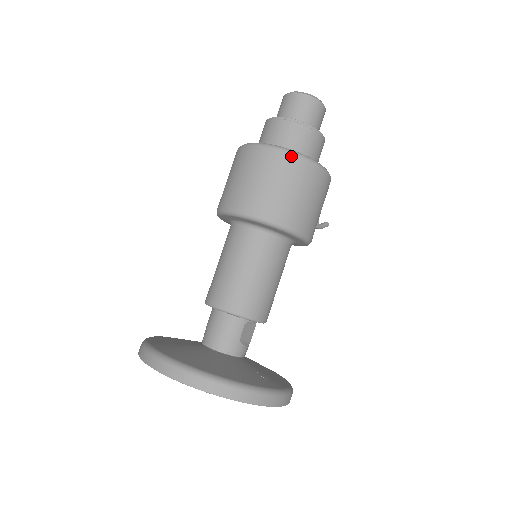
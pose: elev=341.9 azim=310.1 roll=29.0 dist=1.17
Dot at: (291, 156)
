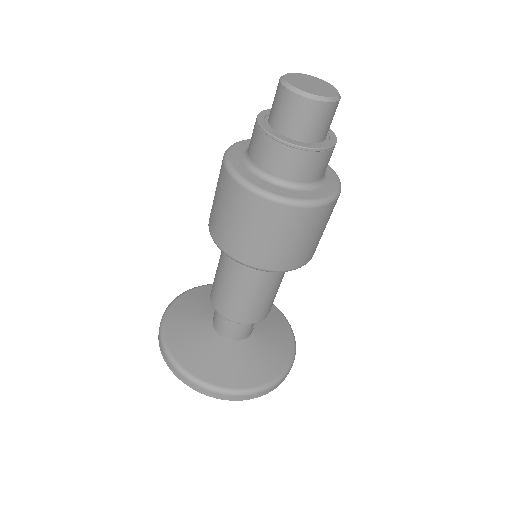
Dot at: (304, 210)
